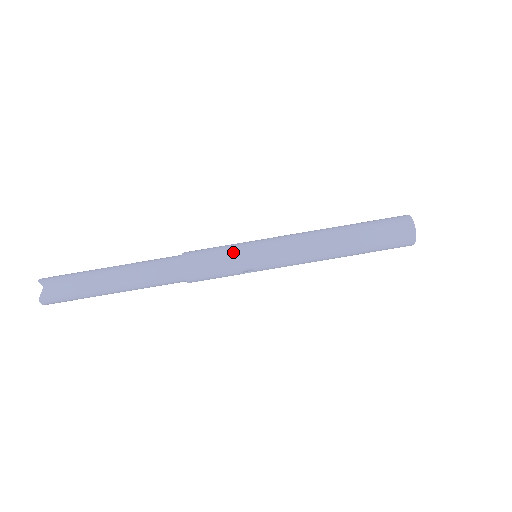
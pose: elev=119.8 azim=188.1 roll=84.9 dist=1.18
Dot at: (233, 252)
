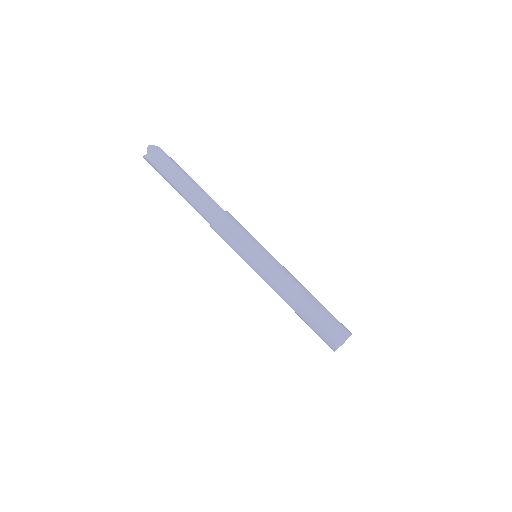
Dot at: (240, 245)
